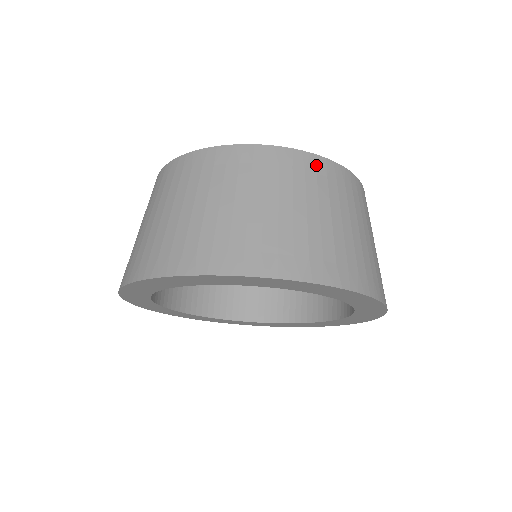
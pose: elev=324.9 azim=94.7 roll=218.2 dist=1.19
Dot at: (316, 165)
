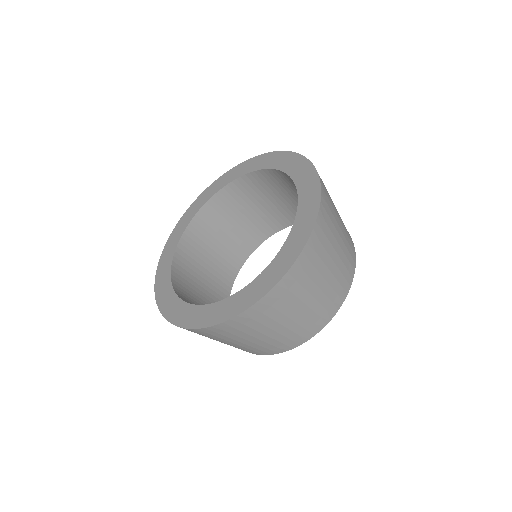
Dot at: occluded
